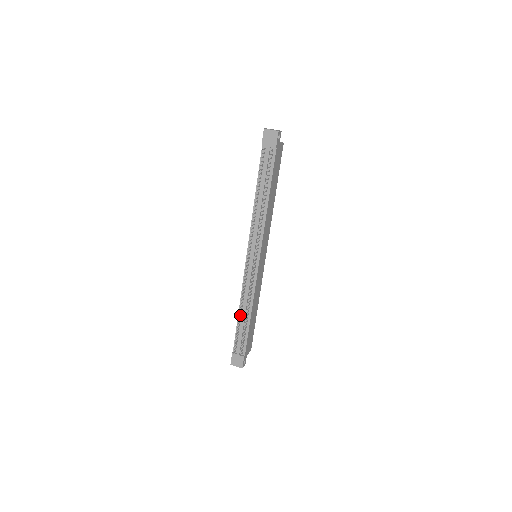
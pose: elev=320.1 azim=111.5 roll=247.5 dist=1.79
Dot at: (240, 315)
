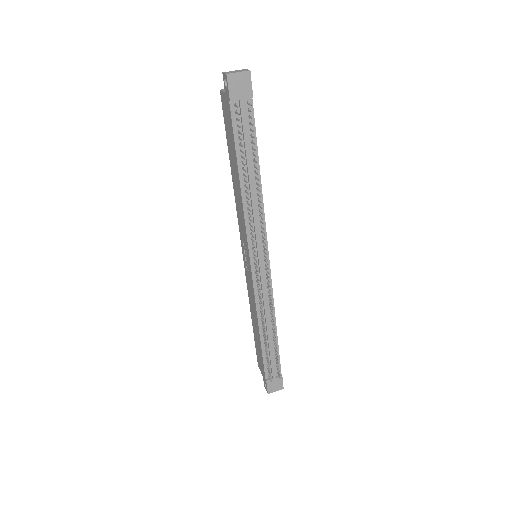
Dot at: (263, 336)
